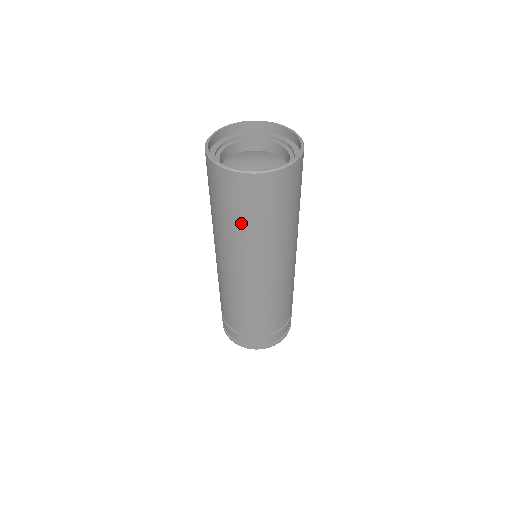
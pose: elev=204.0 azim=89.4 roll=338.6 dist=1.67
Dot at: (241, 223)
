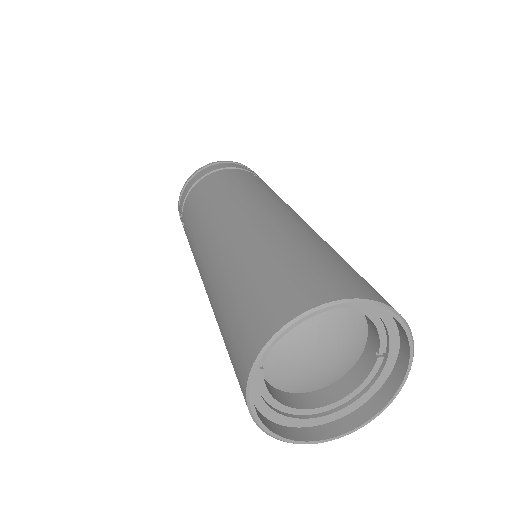
Dot at: occluded
